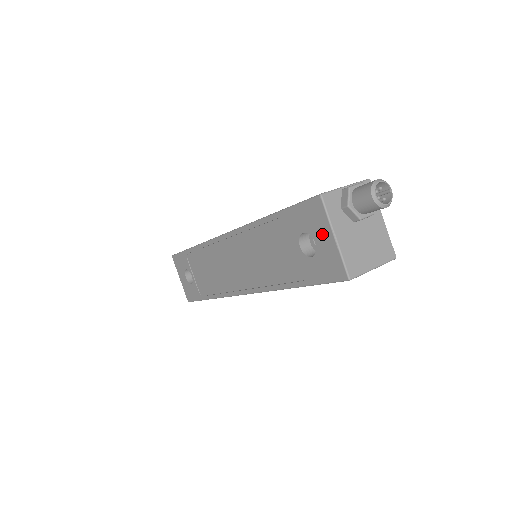
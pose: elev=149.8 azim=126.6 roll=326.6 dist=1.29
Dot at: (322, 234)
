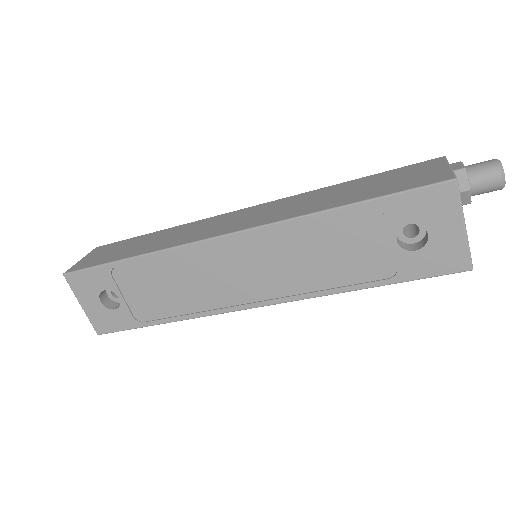
Dot at: (445, 224)
